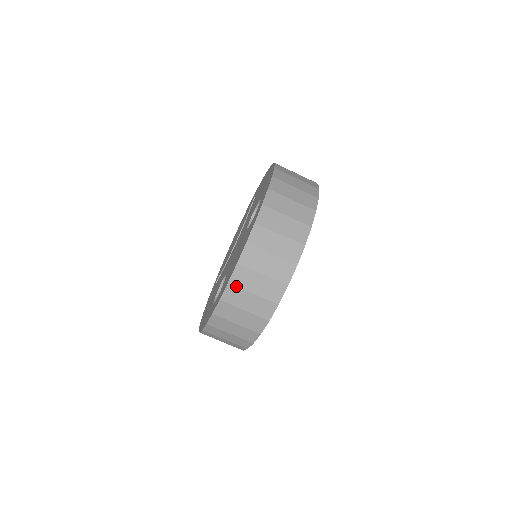
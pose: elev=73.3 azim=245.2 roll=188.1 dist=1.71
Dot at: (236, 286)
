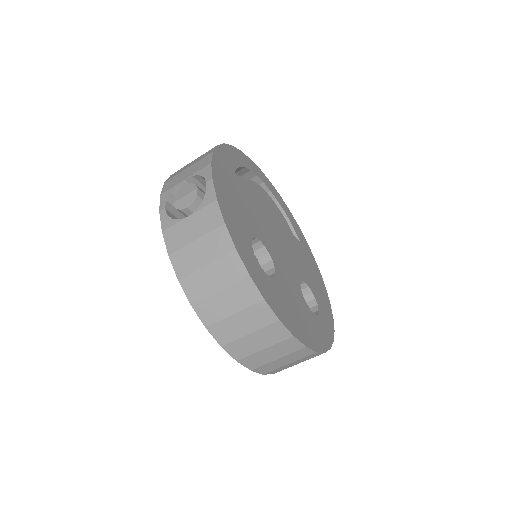
Dot at: (271, 371)
